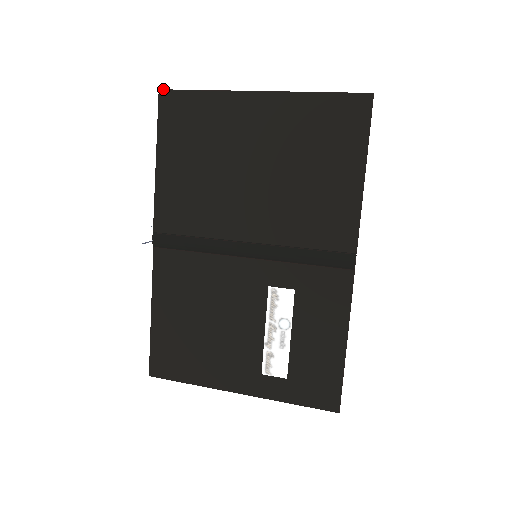
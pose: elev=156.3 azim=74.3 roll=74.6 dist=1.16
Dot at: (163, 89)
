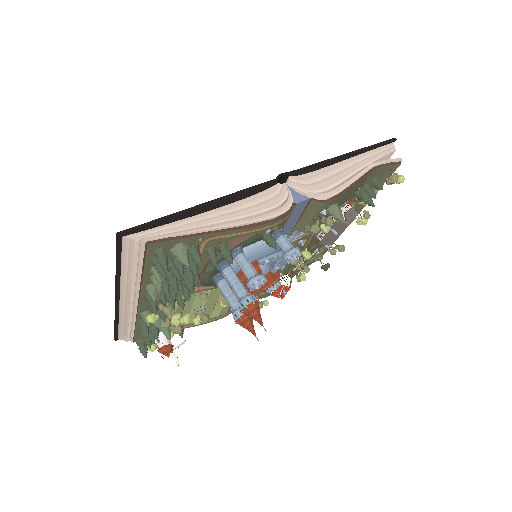
Dot at: occluded
